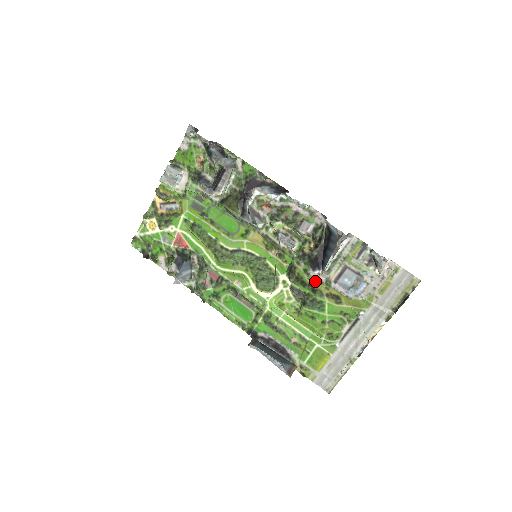
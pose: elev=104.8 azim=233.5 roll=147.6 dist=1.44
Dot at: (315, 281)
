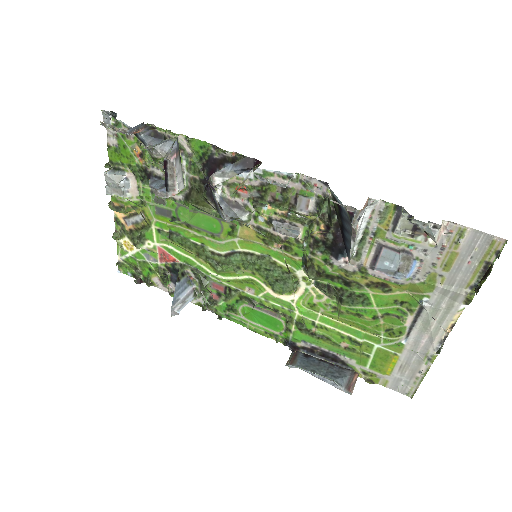
Dot at: (344, 272)
